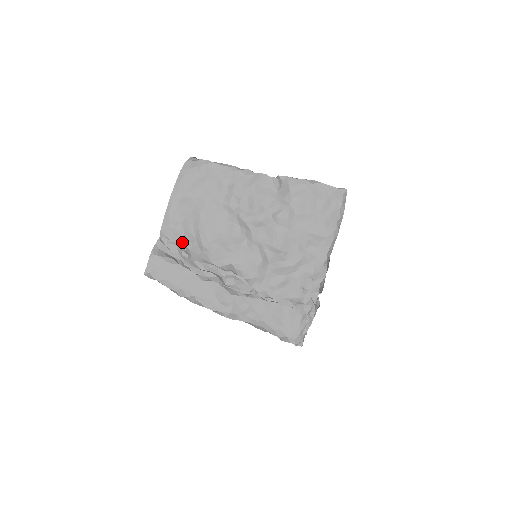
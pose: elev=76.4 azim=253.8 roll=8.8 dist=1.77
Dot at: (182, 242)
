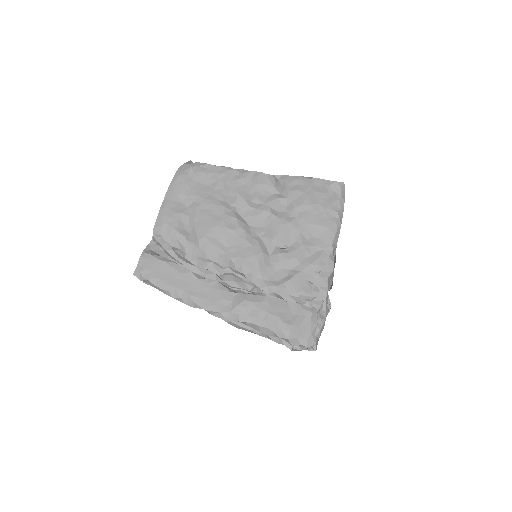
Dot at: (176, 238)
